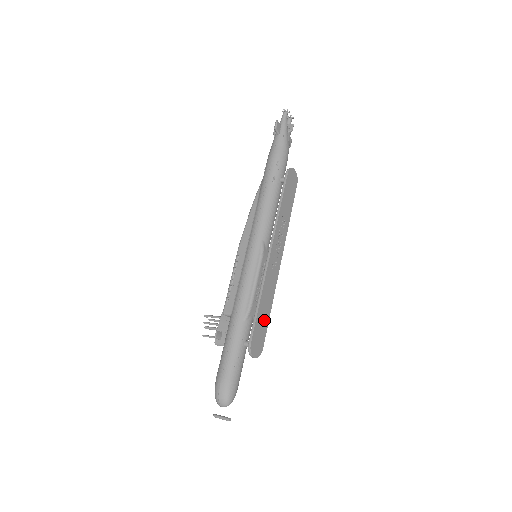
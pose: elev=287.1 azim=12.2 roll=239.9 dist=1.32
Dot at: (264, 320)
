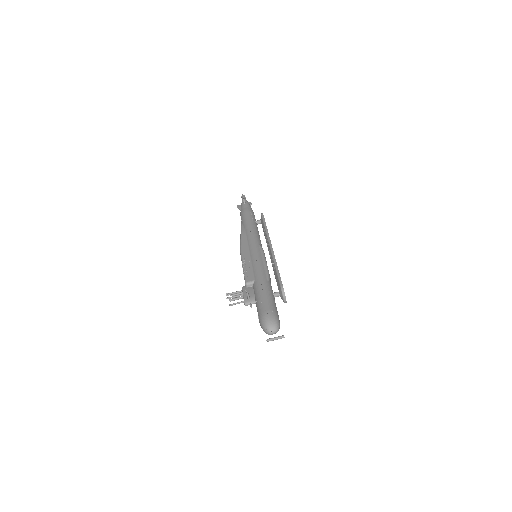
Dot at: occluded
